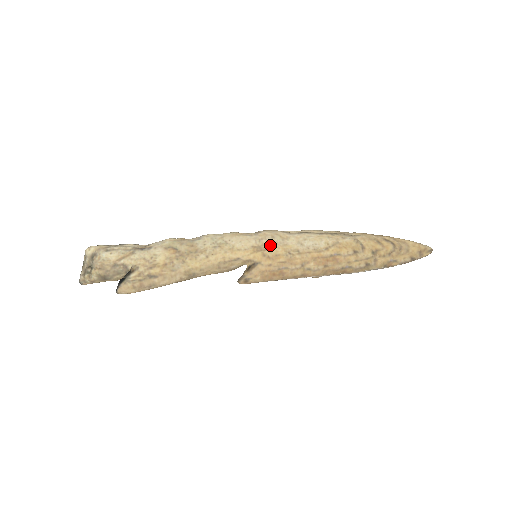
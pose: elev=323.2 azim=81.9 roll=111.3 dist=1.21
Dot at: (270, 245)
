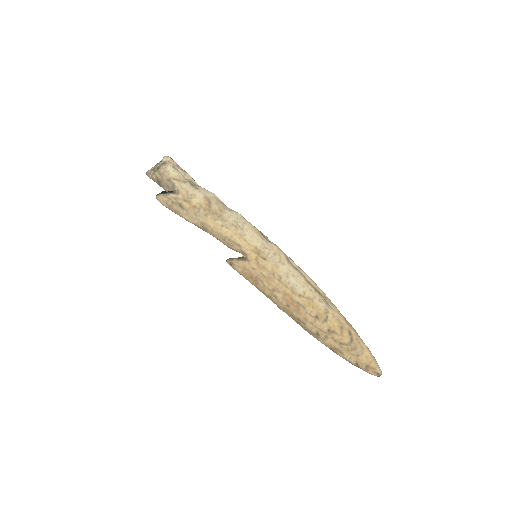
Dot at: (267, 257)
